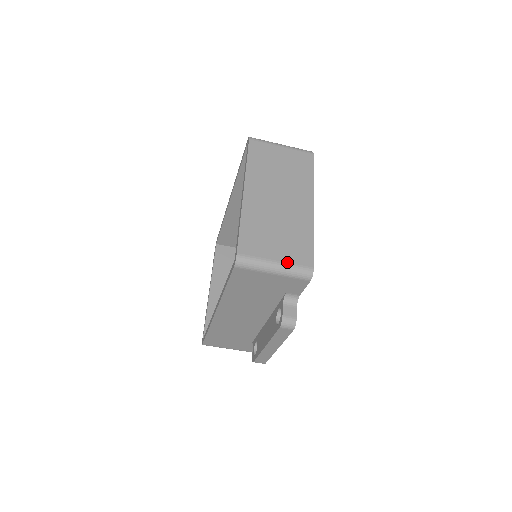
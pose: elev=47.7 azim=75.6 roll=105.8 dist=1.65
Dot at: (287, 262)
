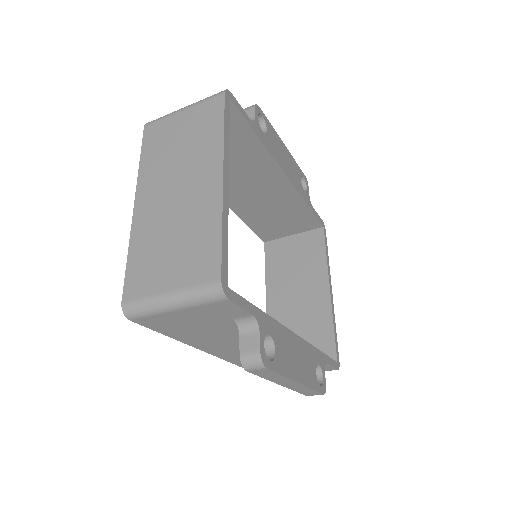
Dot at: (183, 287)
